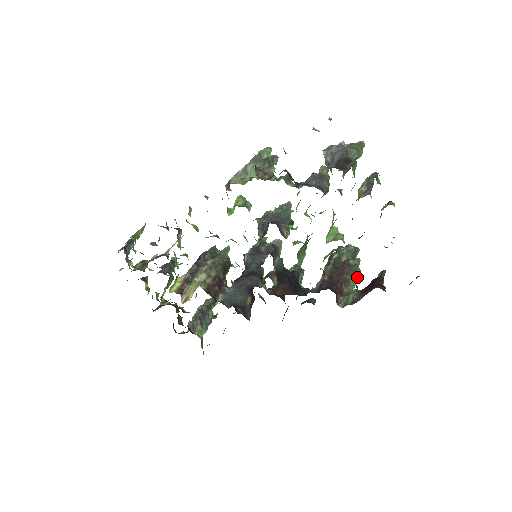
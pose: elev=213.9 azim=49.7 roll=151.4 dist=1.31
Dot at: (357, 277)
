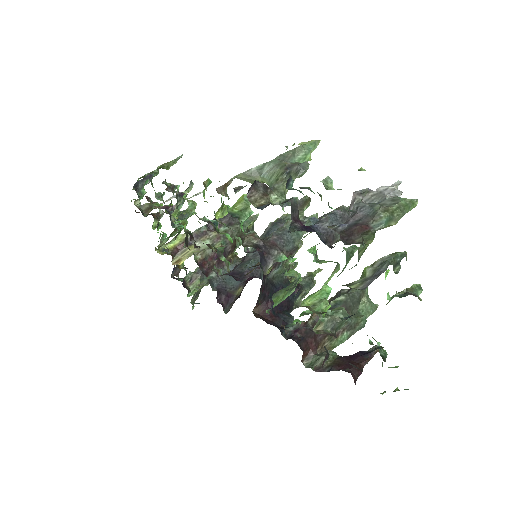
Dot at: (354, 332)
